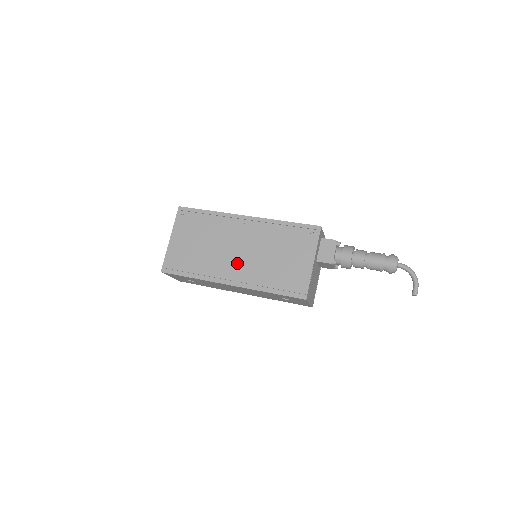
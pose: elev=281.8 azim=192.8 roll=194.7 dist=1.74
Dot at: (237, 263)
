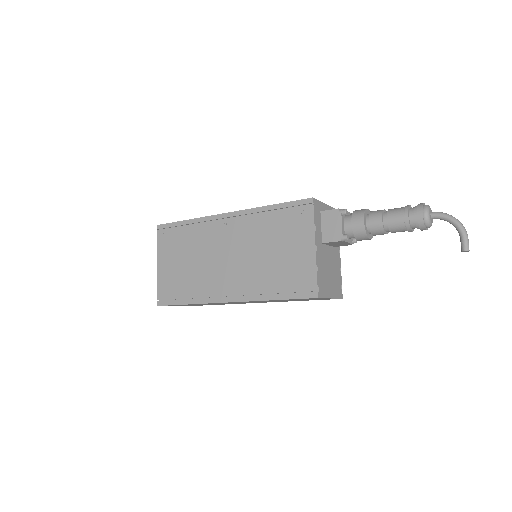
Dot at: (230, 273)
